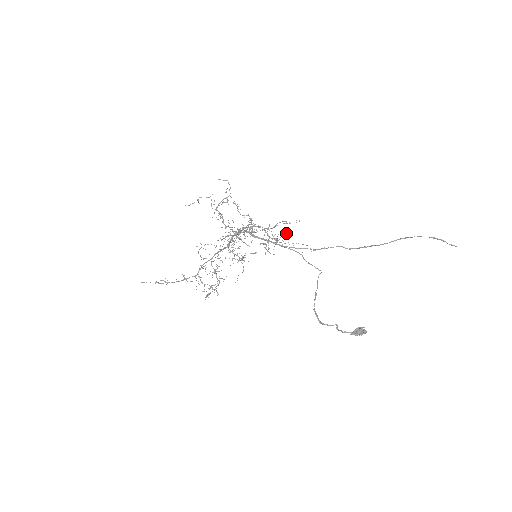
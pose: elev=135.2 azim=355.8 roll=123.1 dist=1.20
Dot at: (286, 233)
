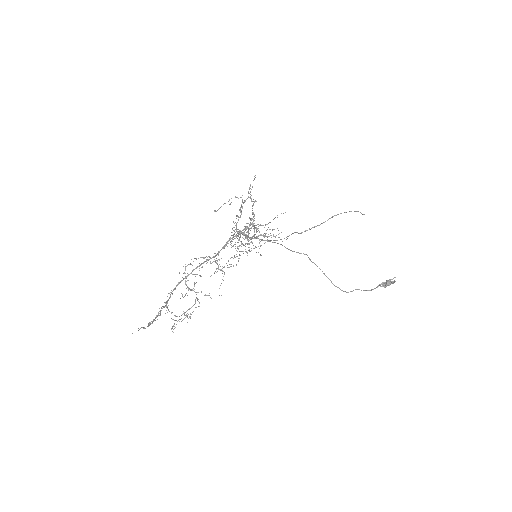
Dot at: occluded
